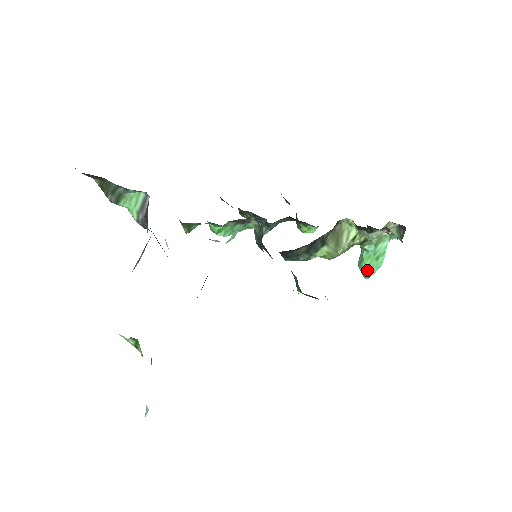
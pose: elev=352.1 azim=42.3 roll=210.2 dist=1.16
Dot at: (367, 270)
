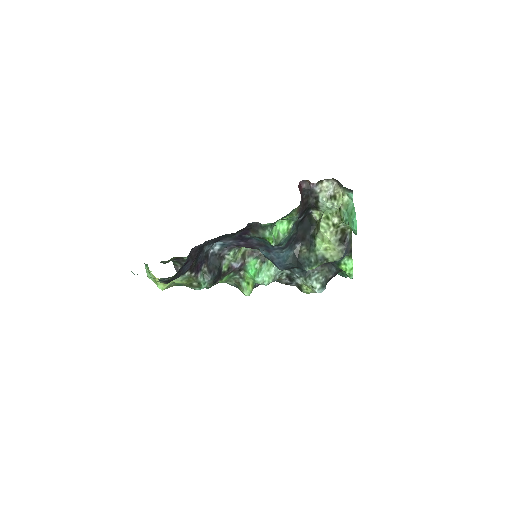
Dot at: (353, 227)
